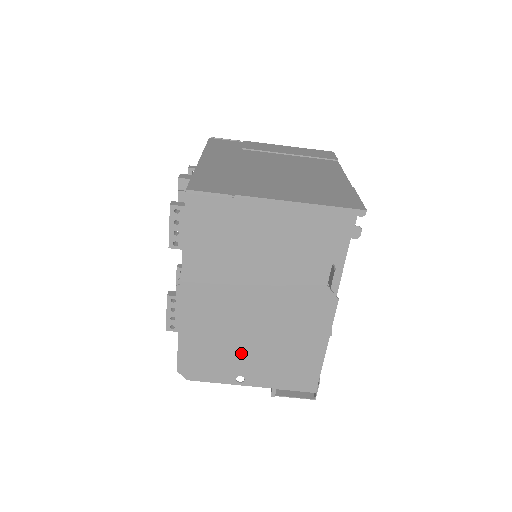
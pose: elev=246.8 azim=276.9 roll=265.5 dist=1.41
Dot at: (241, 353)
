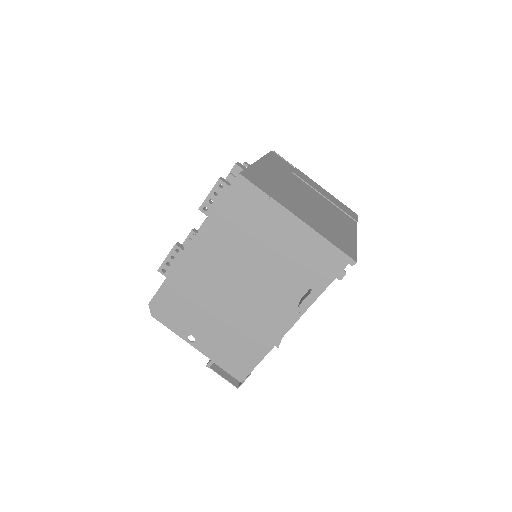
Dot at: (205, 318)
